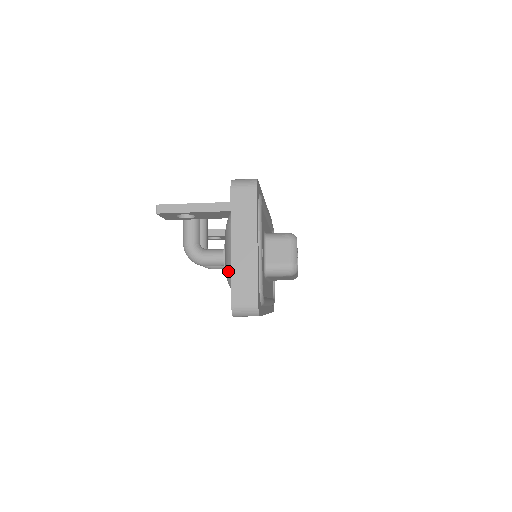
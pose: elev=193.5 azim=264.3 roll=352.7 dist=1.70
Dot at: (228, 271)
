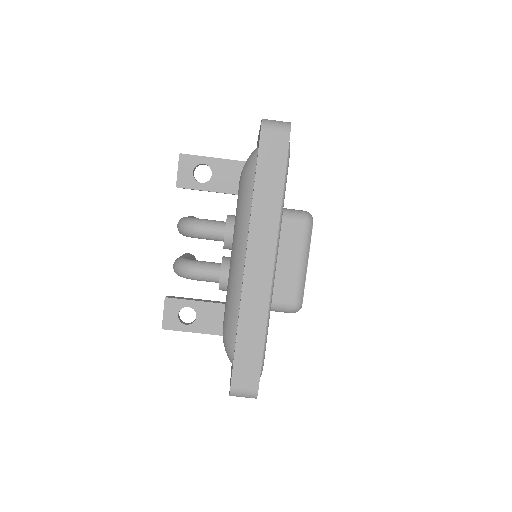
Dot at: occluded
